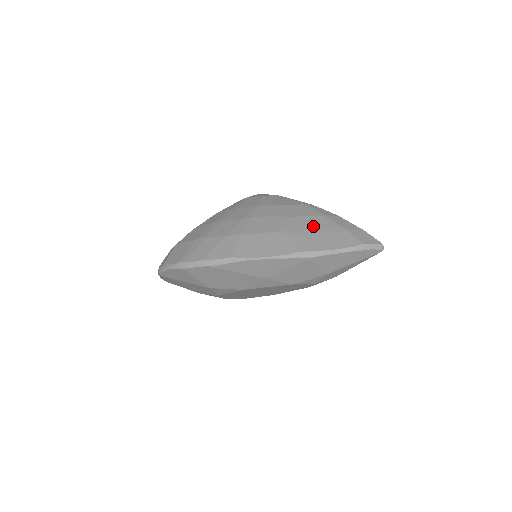
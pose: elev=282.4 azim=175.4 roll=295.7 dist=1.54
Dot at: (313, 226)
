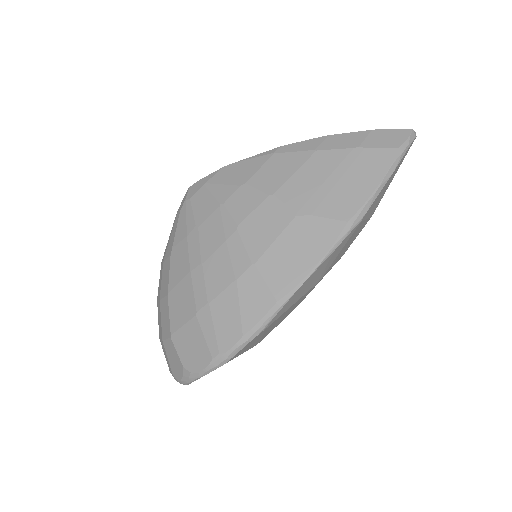
Dot at: (321, 176)
